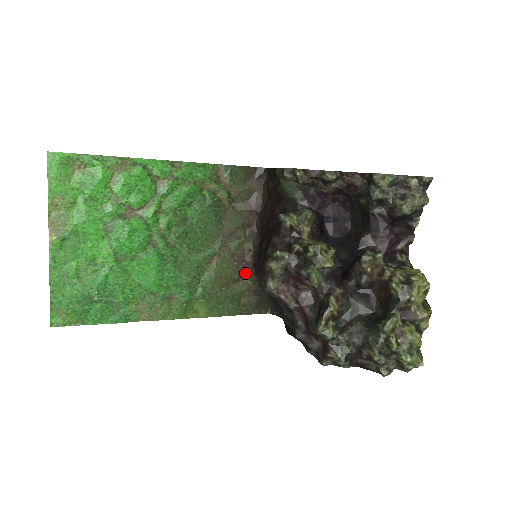
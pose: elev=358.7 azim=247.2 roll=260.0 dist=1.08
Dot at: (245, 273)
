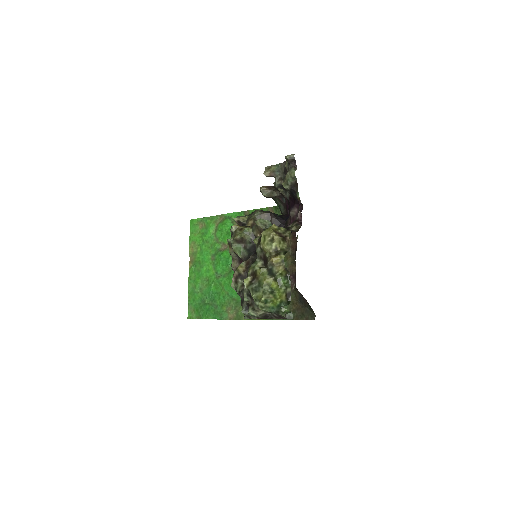
Dot at: (293, 285)
